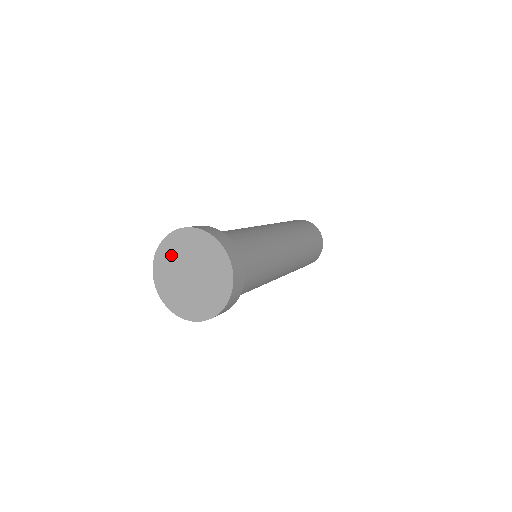
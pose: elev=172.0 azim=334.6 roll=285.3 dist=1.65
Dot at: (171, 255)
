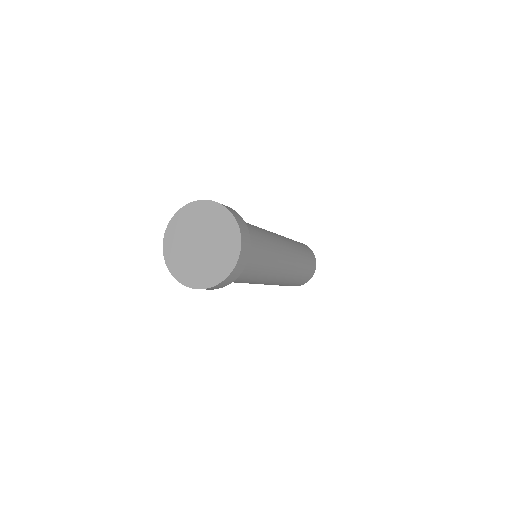
Dot at: (196, 217)
